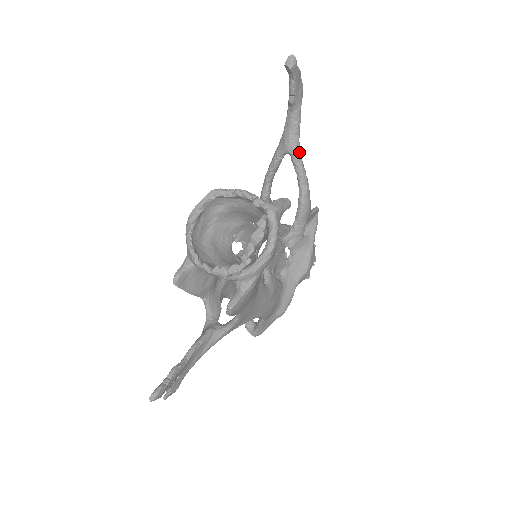
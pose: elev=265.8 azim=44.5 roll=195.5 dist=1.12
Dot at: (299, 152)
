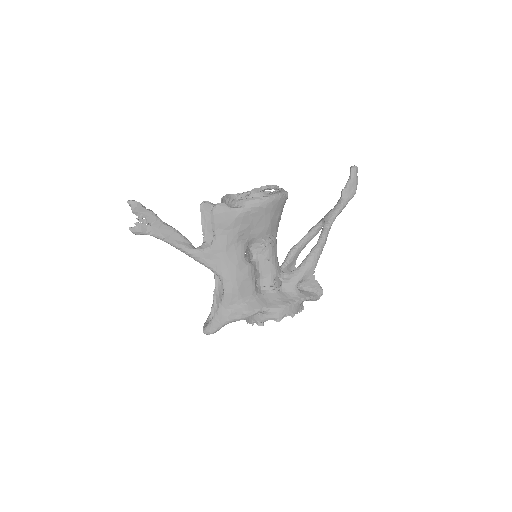
Dot at: (330, 223)
